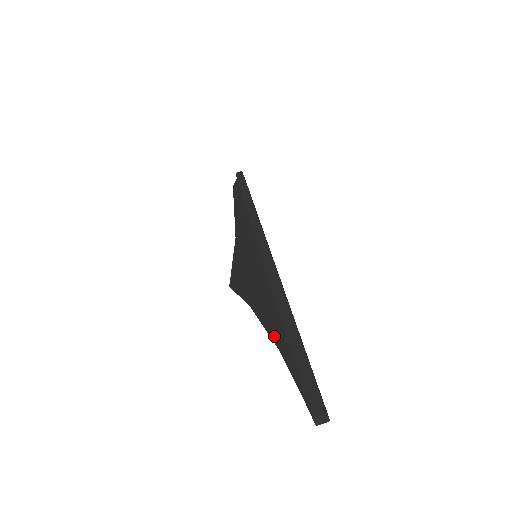
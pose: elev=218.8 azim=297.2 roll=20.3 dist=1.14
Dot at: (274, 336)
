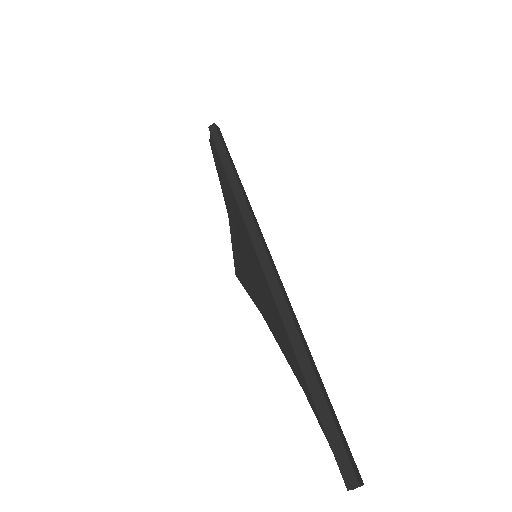
Dot at: (294, 370)
